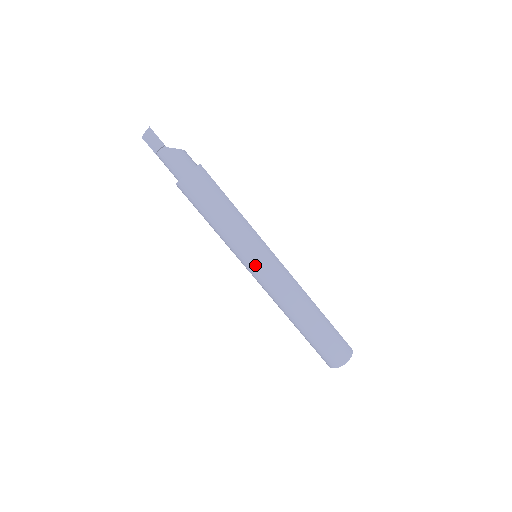
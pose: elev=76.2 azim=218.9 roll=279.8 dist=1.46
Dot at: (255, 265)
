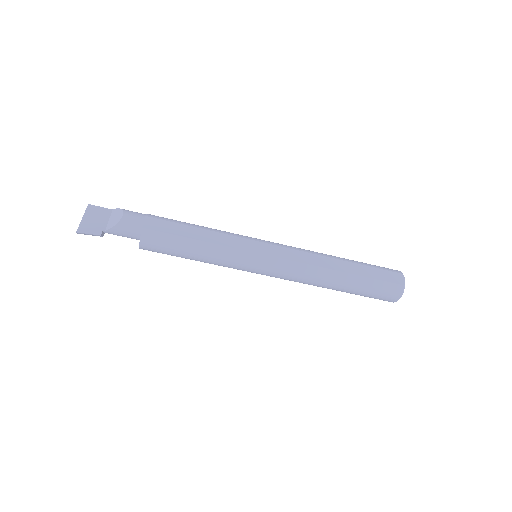
Dot at: (256, 273)
